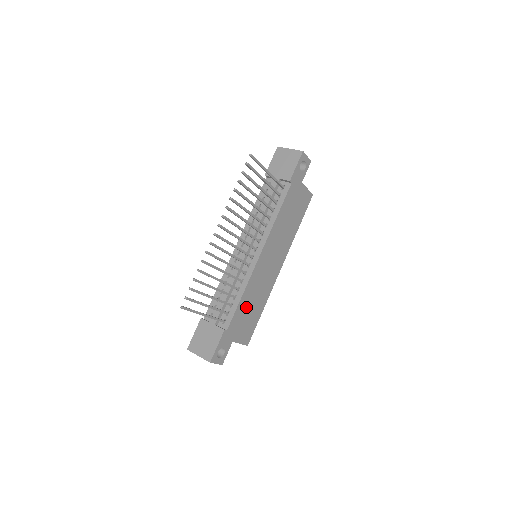
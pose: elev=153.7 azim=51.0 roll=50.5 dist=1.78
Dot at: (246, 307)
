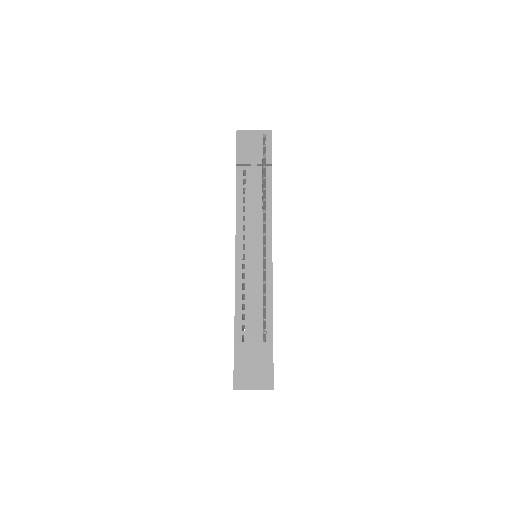
Dot at: occluded
